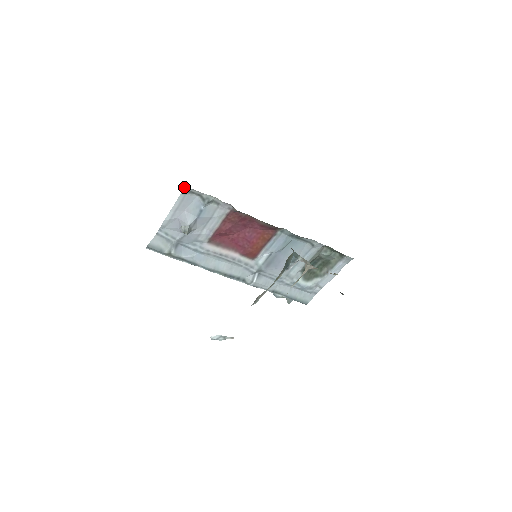
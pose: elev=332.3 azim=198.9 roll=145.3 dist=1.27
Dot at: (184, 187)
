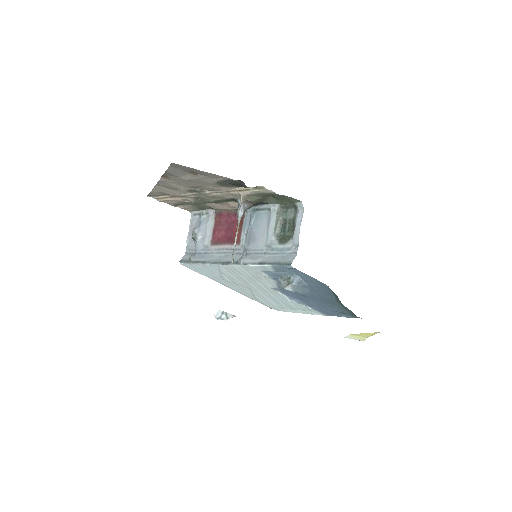
Dot at: (191, 213)
